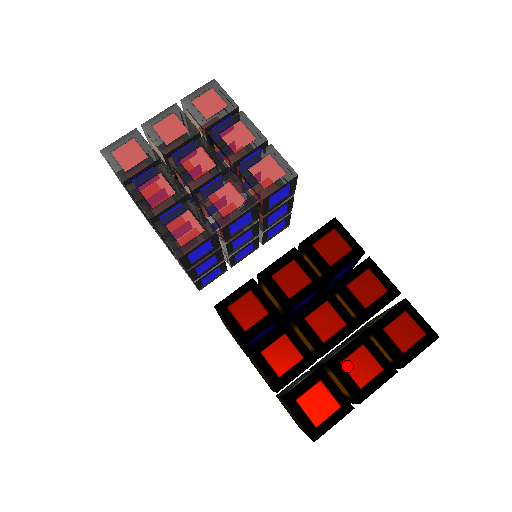
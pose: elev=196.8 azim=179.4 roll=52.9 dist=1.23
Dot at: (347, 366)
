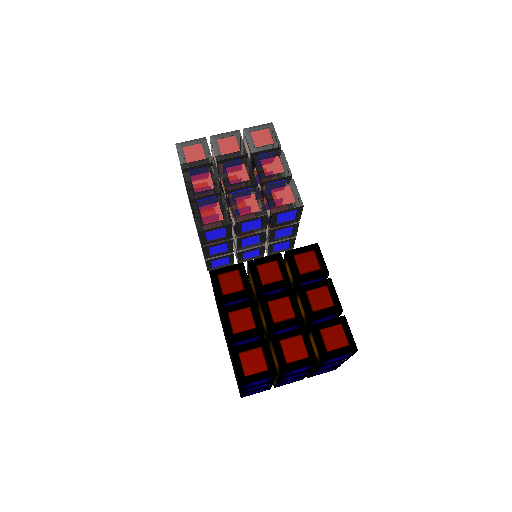
Dot at: (284, 345)
